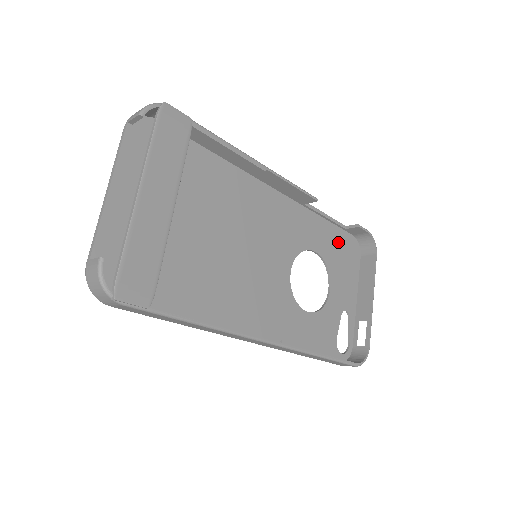
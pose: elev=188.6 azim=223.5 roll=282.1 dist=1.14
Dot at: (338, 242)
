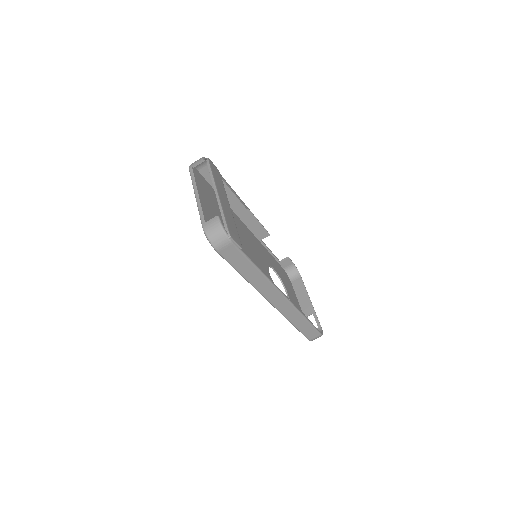
Dot at: (280, 269)
